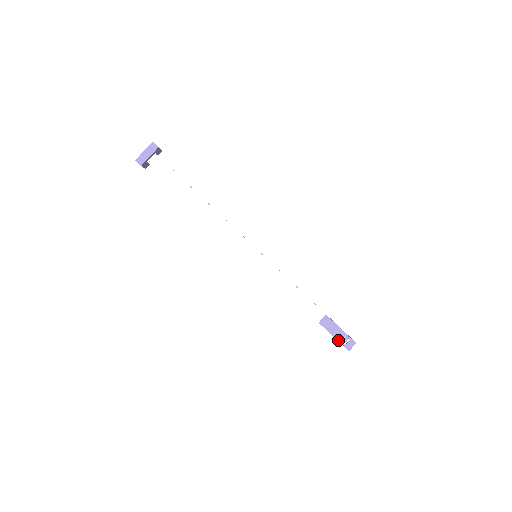
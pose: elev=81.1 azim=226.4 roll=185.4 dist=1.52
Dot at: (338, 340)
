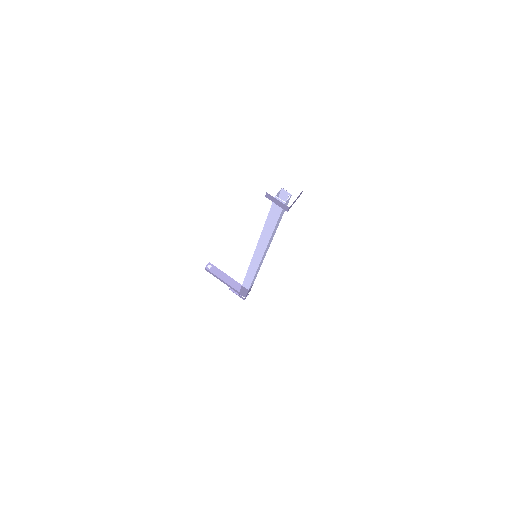
Dot at: occluded
